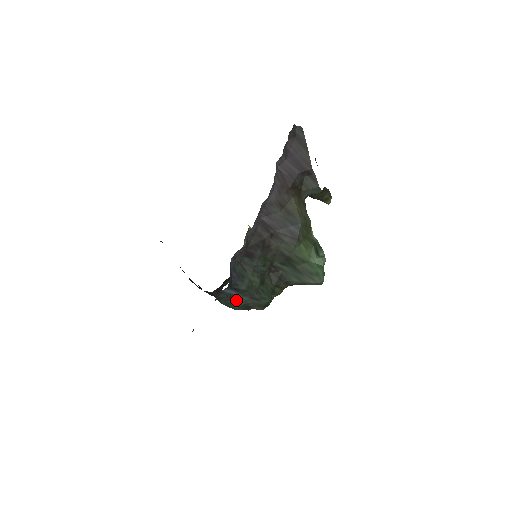
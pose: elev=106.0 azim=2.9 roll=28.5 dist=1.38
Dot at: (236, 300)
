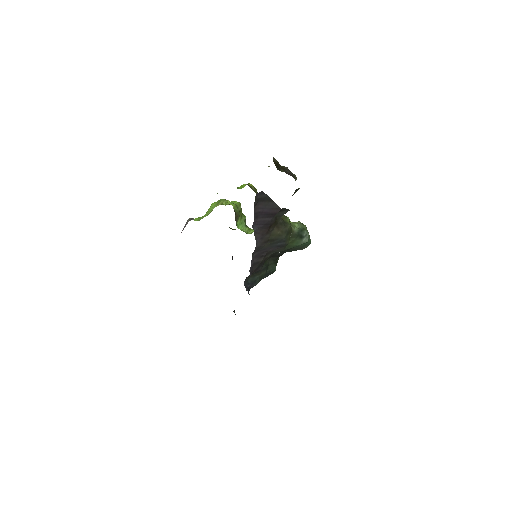
Dot at: occluded
